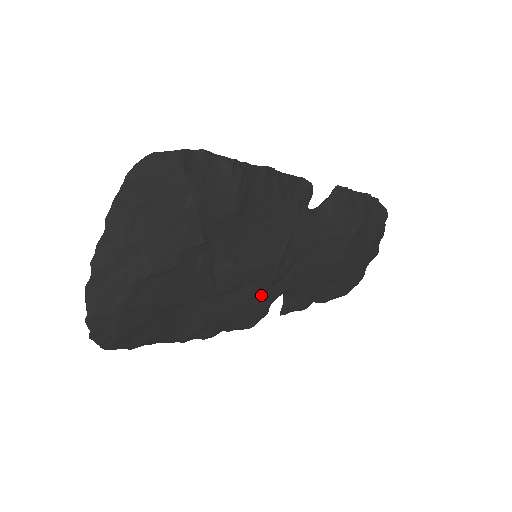
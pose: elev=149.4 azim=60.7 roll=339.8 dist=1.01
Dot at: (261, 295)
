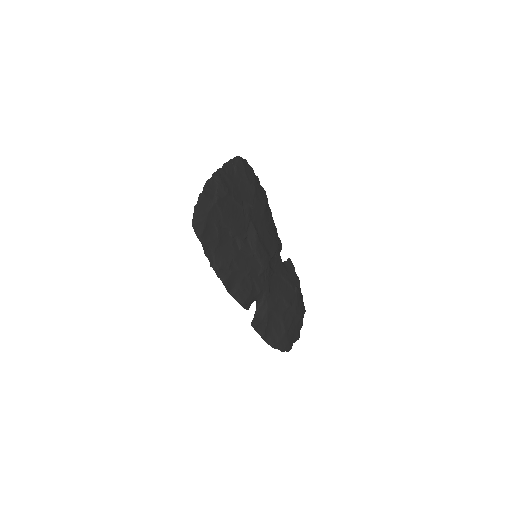
Dot at: (257, 277)
